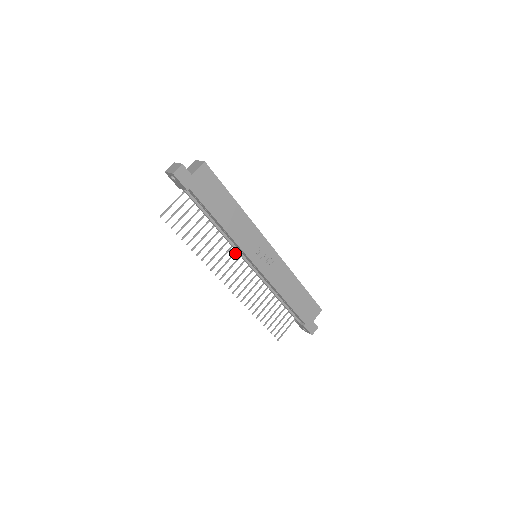
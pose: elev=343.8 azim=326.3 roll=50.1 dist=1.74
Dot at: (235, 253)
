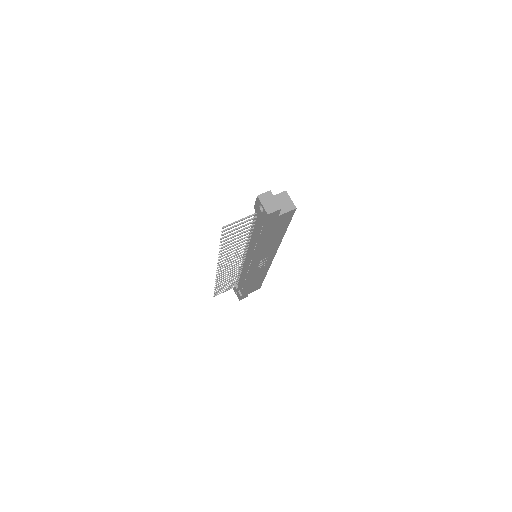
Dot at: (245, 251)
